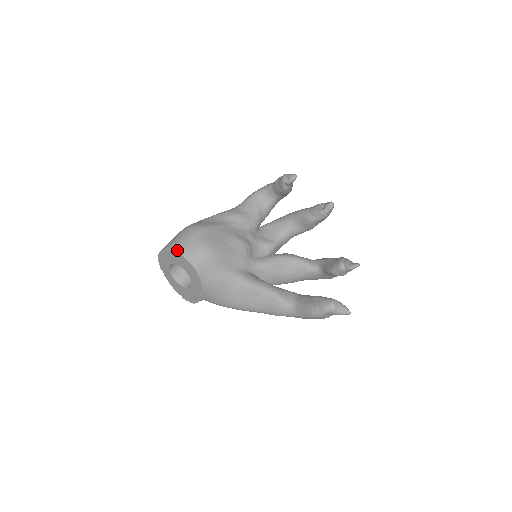
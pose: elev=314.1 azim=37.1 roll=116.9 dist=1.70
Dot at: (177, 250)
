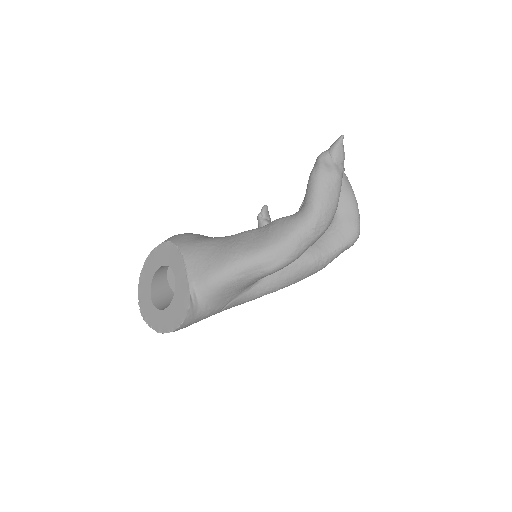
Dot at: (151, 253)
